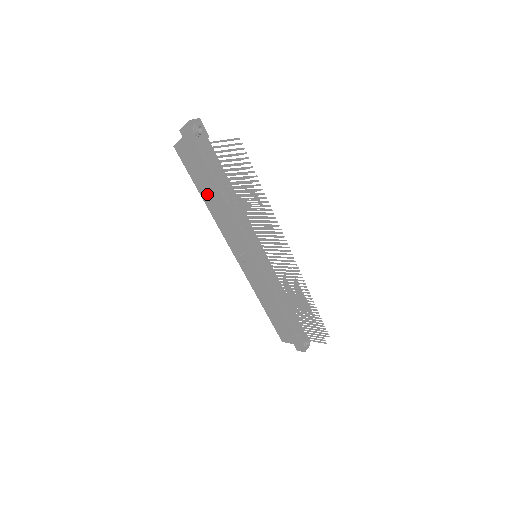
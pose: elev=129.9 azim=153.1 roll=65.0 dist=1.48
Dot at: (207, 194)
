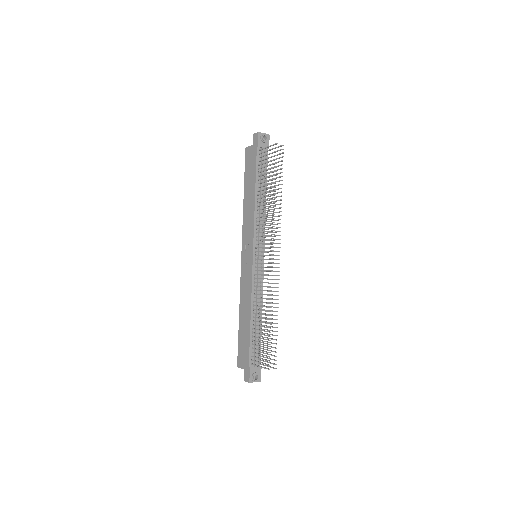
Dot at: (248, 187)
